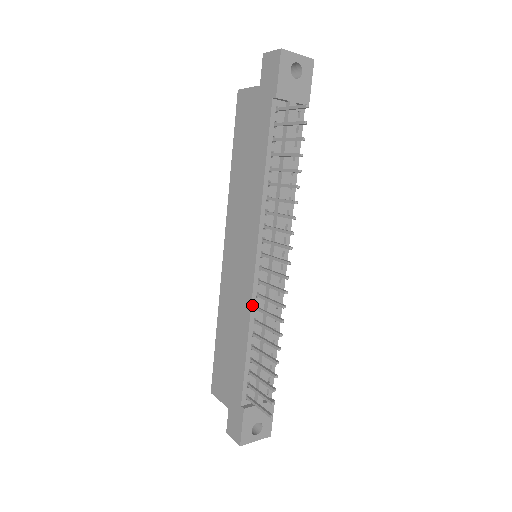
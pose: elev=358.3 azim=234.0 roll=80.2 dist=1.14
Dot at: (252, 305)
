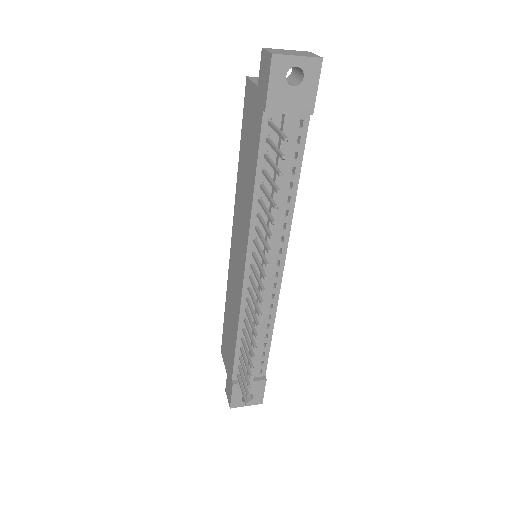
Dot at: (241, 306)
